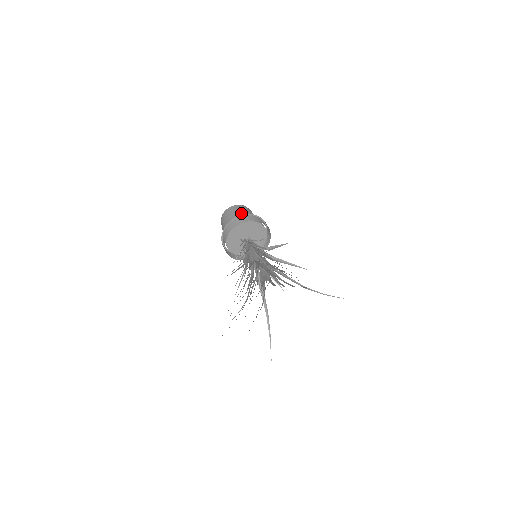
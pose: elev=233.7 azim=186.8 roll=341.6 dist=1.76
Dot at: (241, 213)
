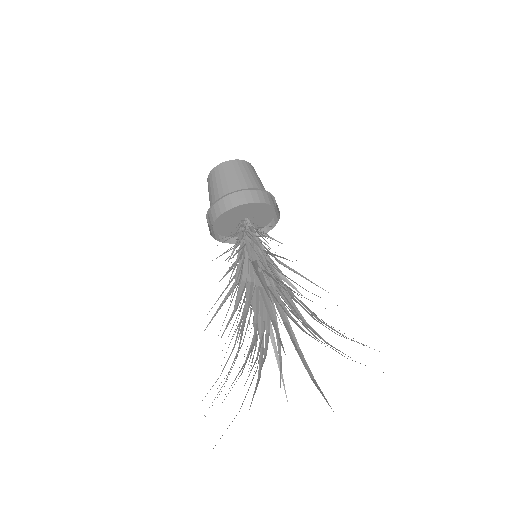
Dot at: (229, 184)
